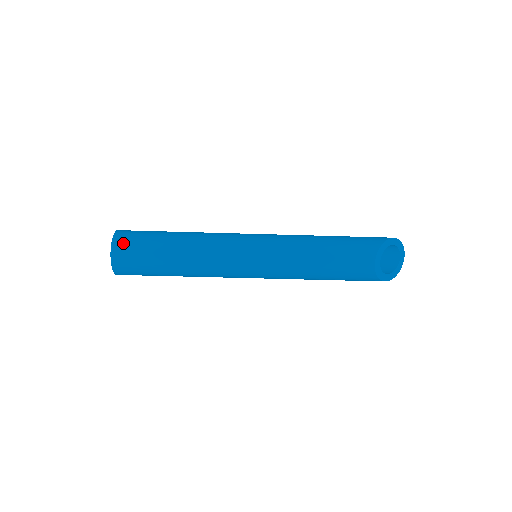
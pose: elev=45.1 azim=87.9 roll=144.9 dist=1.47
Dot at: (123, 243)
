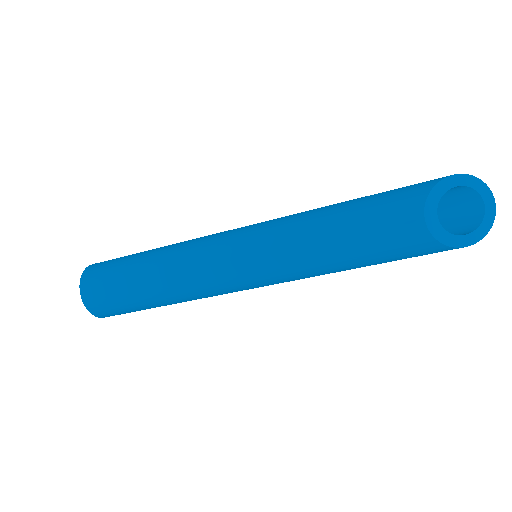
Dot at: (91, 277)
